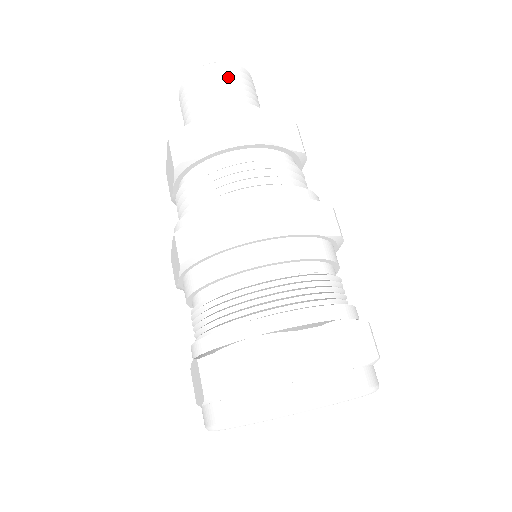
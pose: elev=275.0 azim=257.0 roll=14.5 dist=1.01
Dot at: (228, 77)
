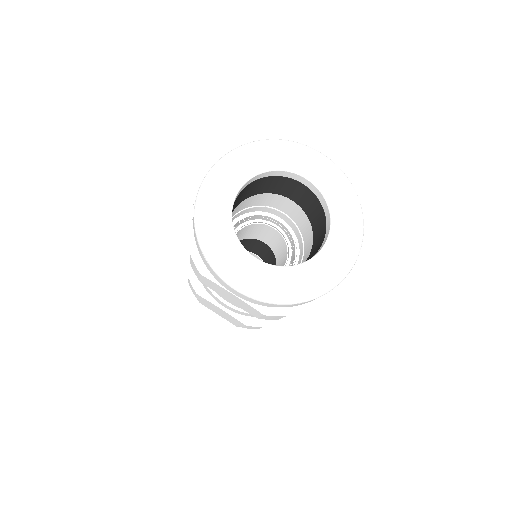
Dot at: occluded
